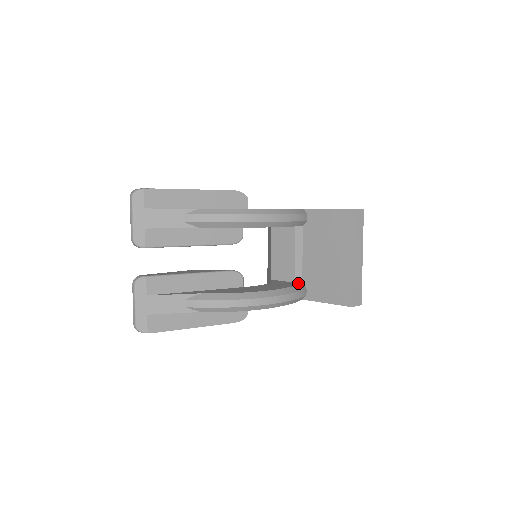
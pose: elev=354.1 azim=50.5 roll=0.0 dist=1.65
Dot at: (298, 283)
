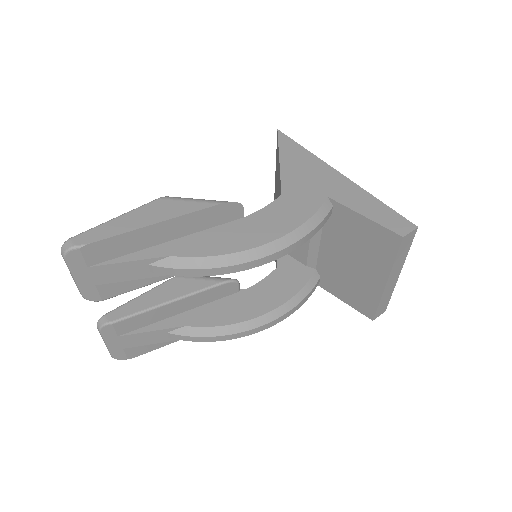
Dot at: (310, 271)
